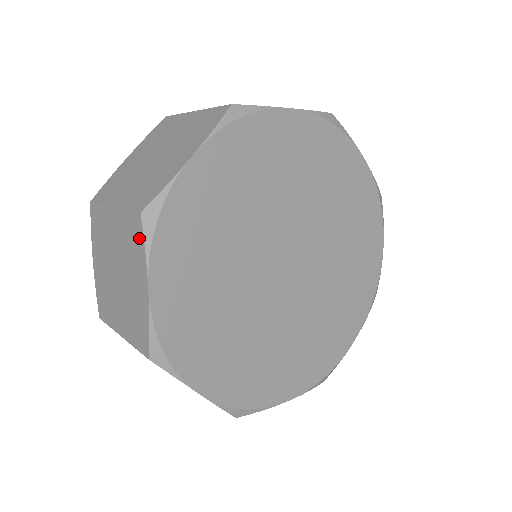
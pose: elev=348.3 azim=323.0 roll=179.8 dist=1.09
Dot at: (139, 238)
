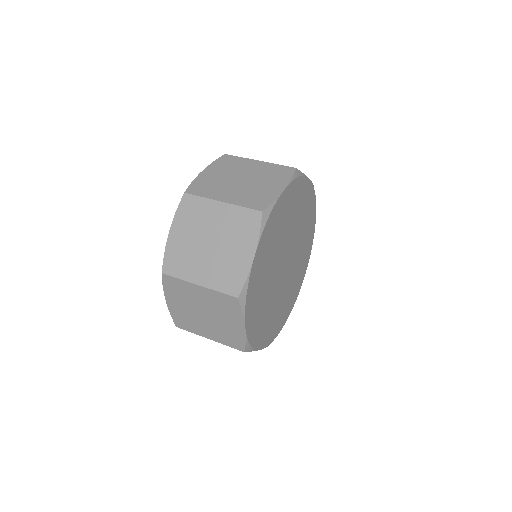
Dot at: occluded
